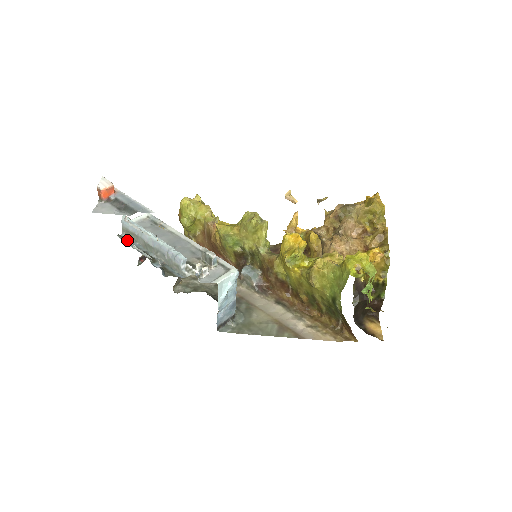
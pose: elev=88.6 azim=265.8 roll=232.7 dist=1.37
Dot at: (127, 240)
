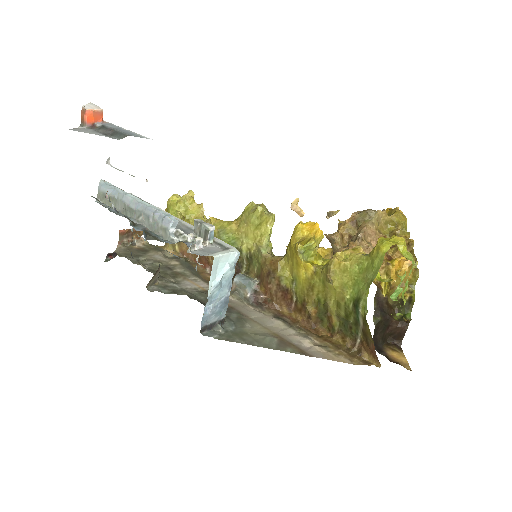
Dot at: (102, 205)
